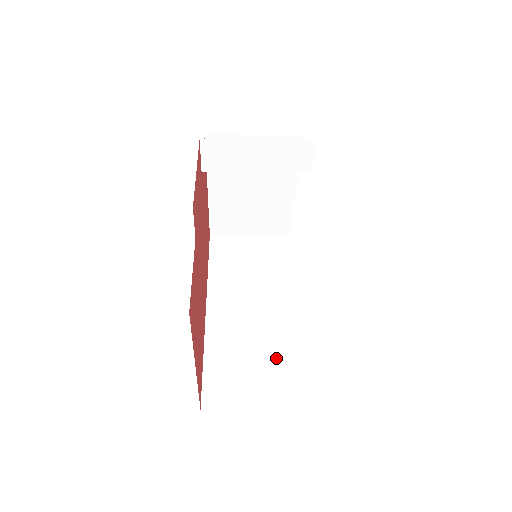
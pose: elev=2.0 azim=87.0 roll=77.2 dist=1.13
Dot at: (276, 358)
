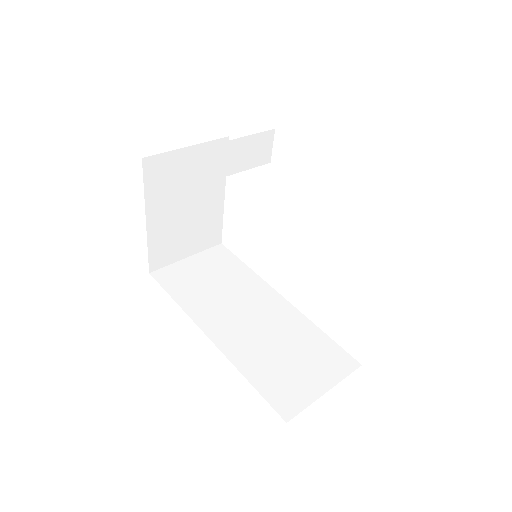
Dot at: (303, 345)
